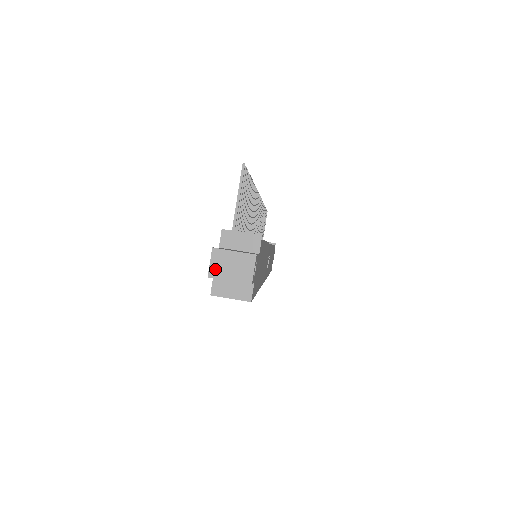
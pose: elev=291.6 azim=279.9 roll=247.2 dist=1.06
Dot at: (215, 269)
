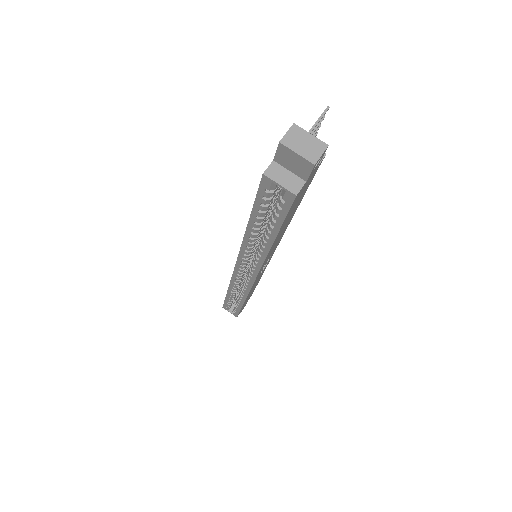
Dot at: (289, 139)
